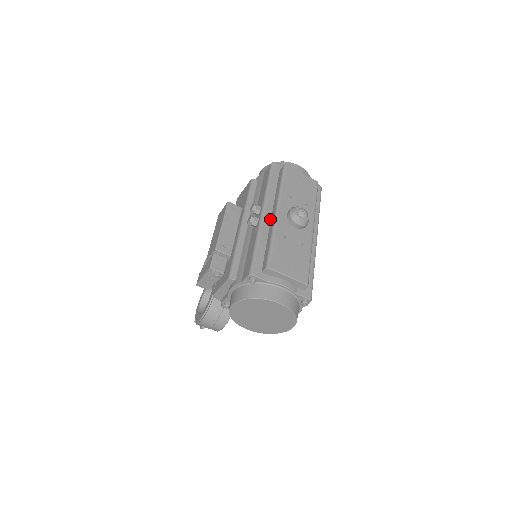
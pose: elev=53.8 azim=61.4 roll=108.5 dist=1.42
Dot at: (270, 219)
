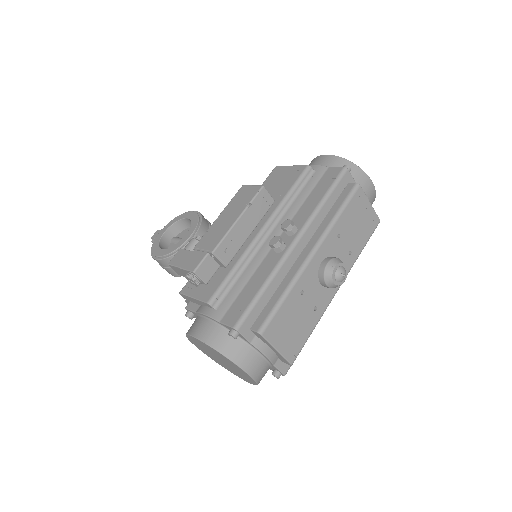
Dot at: (299, 254)
